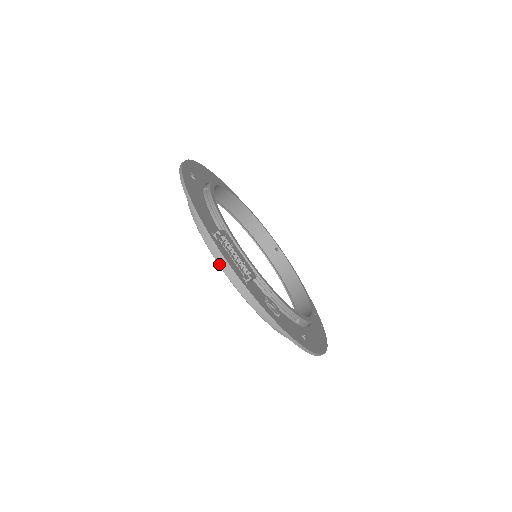
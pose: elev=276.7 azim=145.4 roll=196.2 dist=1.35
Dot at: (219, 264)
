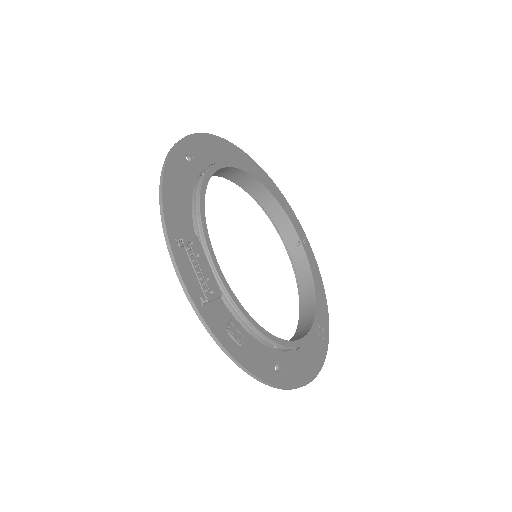
Dot at: occluded
